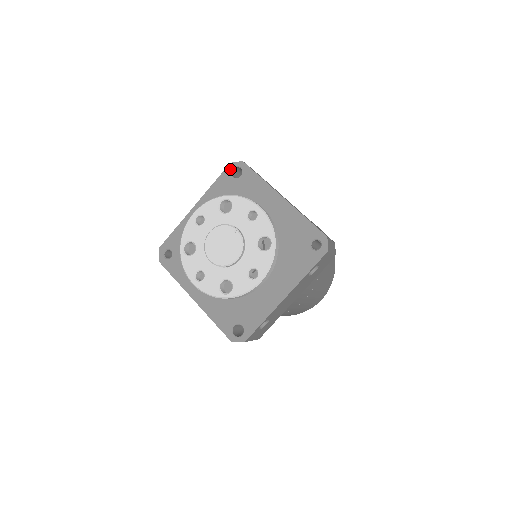
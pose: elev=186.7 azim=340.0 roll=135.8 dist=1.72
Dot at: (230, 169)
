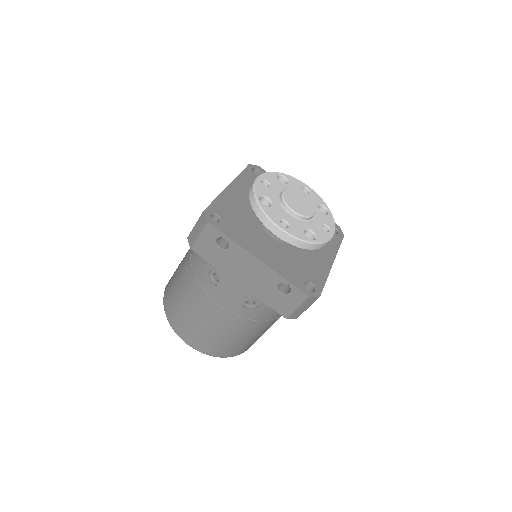
Dot at: (251, 168)
